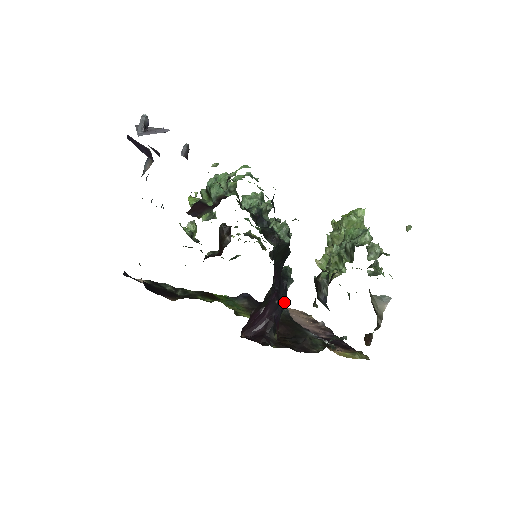
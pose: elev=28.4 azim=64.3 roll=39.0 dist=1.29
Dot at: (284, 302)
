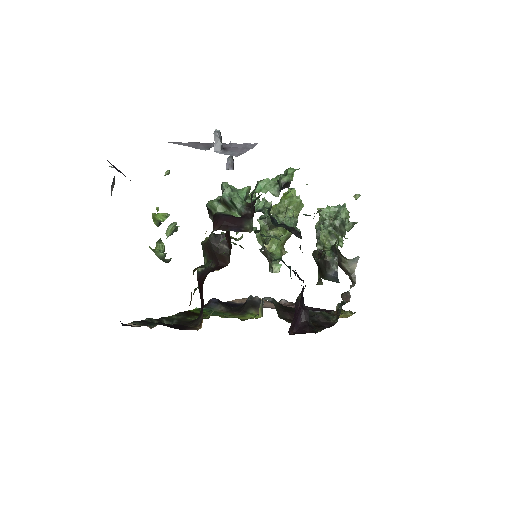
Dot at: occluded
